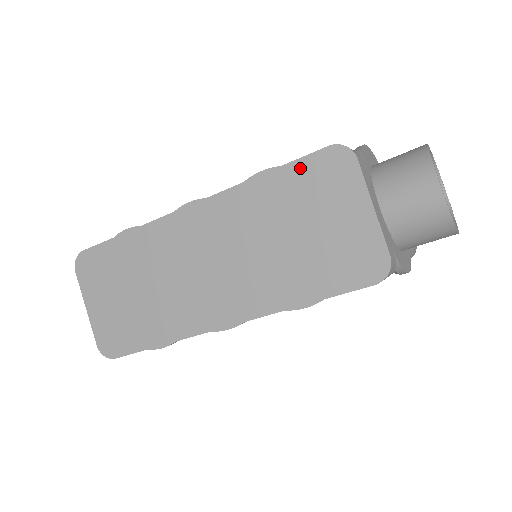
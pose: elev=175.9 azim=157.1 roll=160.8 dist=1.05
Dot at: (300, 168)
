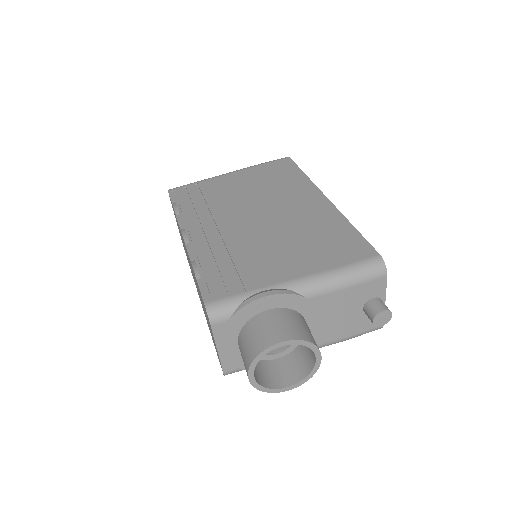
Dot at: occluded
